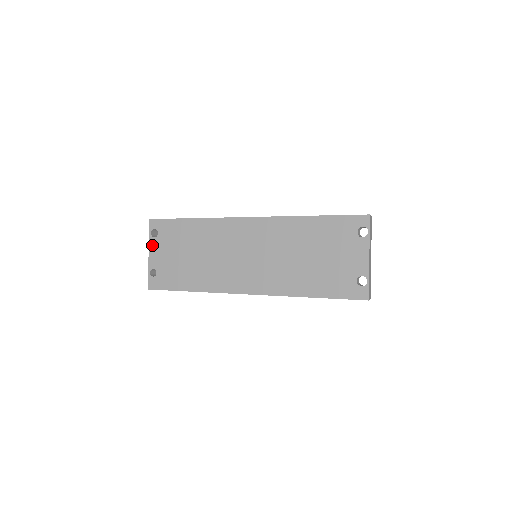
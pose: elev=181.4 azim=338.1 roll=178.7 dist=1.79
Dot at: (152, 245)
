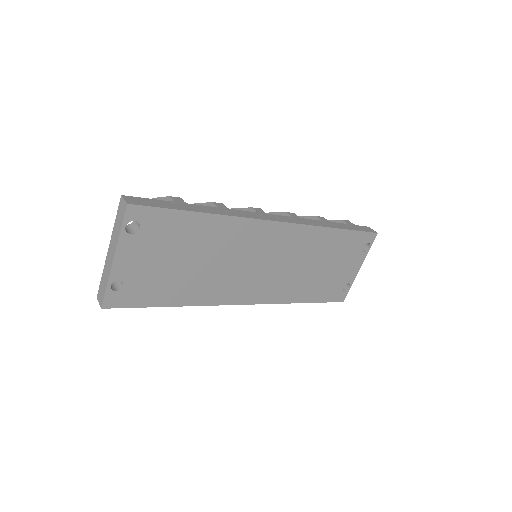
Dot at: (124, 246)
